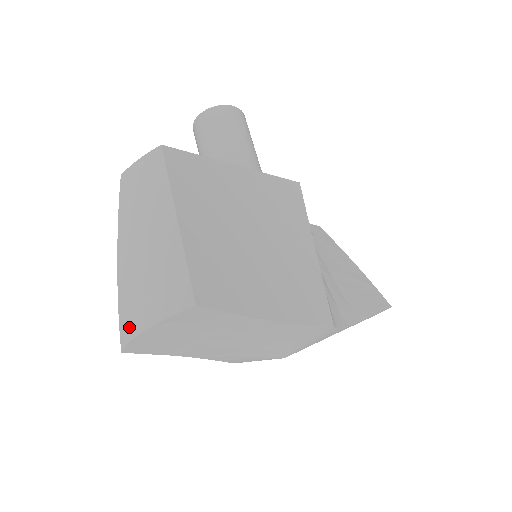
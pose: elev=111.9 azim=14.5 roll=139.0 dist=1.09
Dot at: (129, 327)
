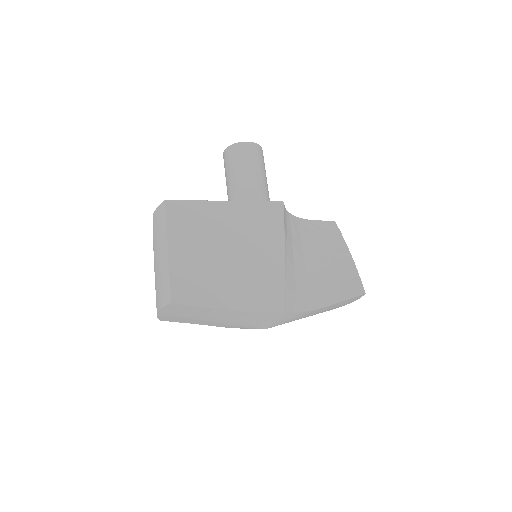
Dot at: occluded
